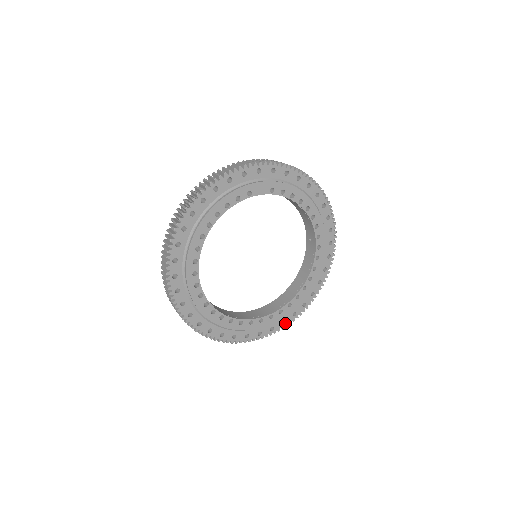
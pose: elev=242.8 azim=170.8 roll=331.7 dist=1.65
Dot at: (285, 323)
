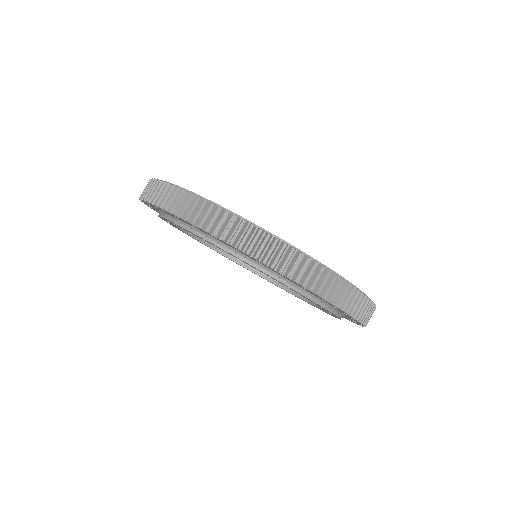
Dot at: occluded
